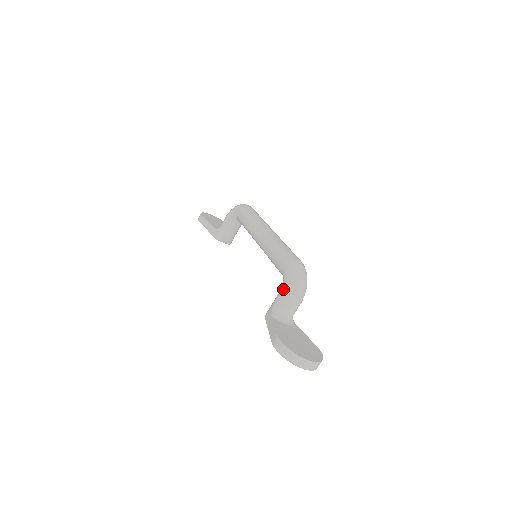
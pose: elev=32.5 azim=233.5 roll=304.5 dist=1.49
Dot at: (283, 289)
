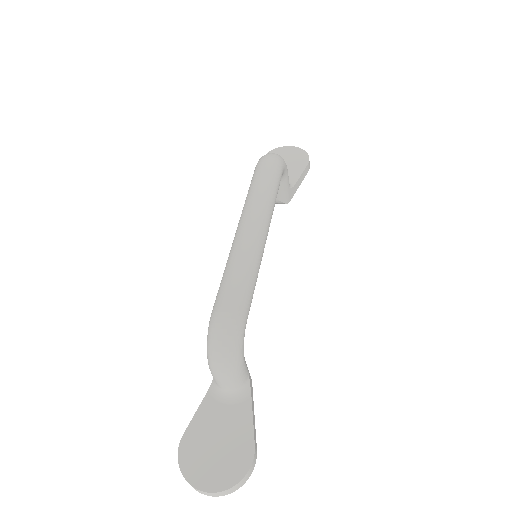
Dot at: occluded
